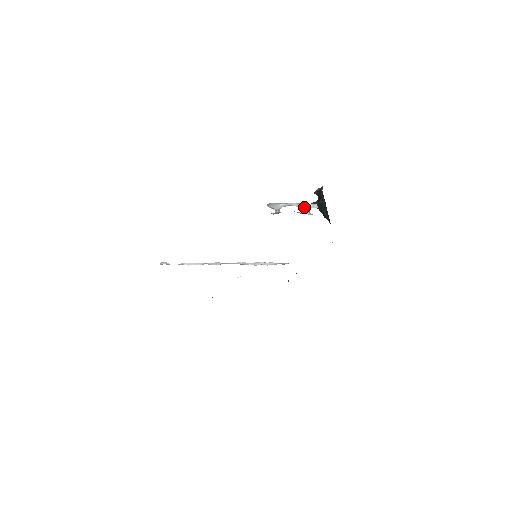
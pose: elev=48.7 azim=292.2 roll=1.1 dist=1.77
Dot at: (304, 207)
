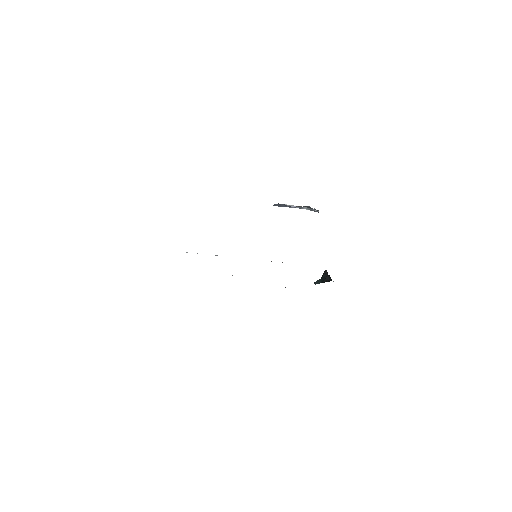
Dot at: (307, 207)
